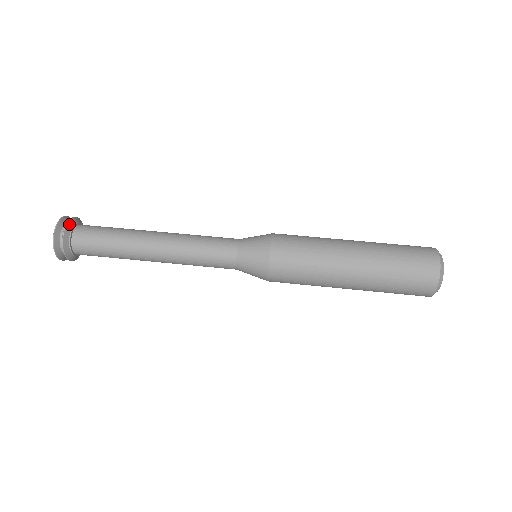
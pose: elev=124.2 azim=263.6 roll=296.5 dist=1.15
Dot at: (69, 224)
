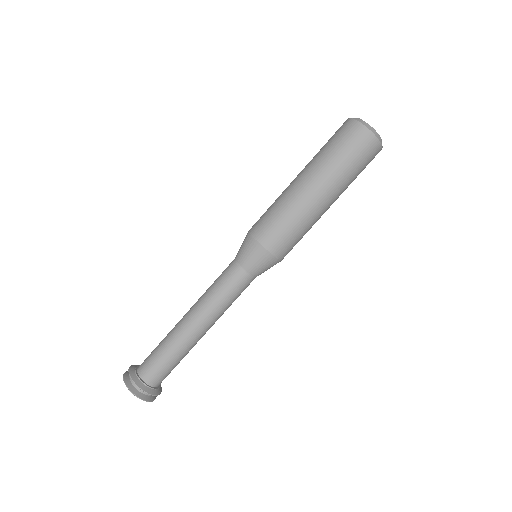
Dot at: (135, 381)
